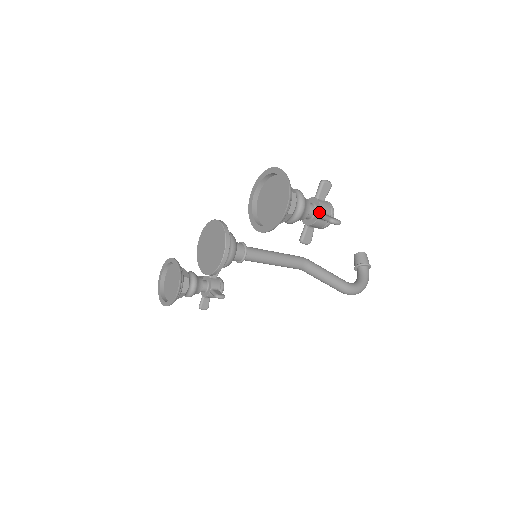
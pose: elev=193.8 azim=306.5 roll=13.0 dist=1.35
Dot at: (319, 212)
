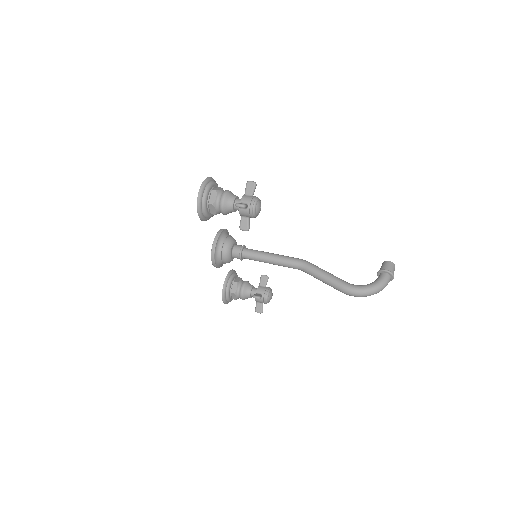
Dot at: occluded
